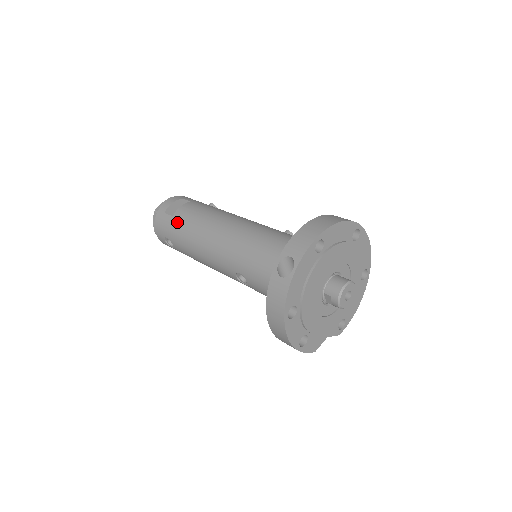
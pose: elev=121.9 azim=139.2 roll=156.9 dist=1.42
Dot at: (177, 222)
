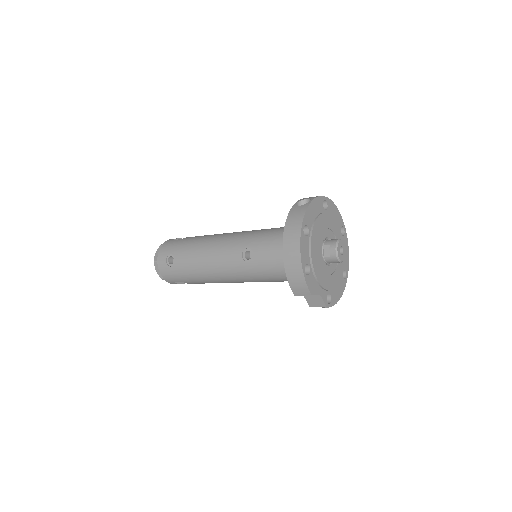
Dot at: (187, 239)
